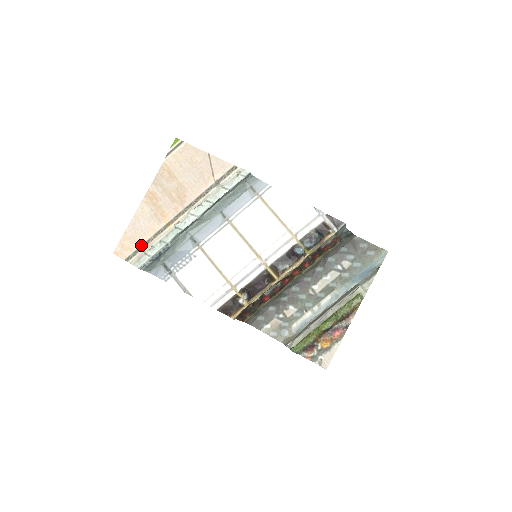
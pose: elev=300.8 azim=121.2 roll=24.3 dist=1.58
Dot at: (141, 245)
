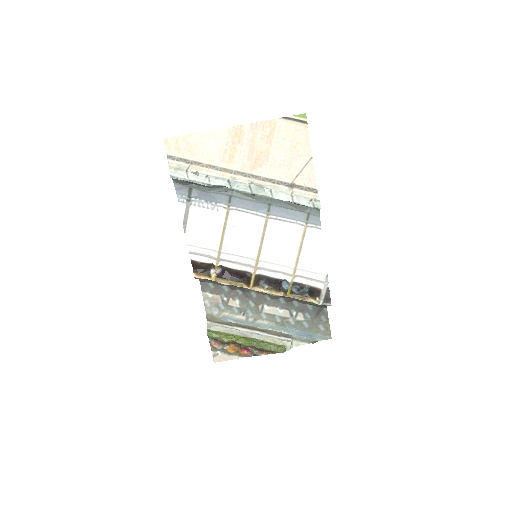
Dot at: (191, 159)
